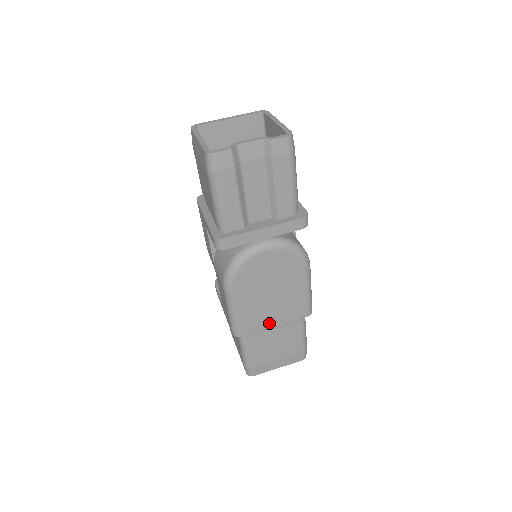
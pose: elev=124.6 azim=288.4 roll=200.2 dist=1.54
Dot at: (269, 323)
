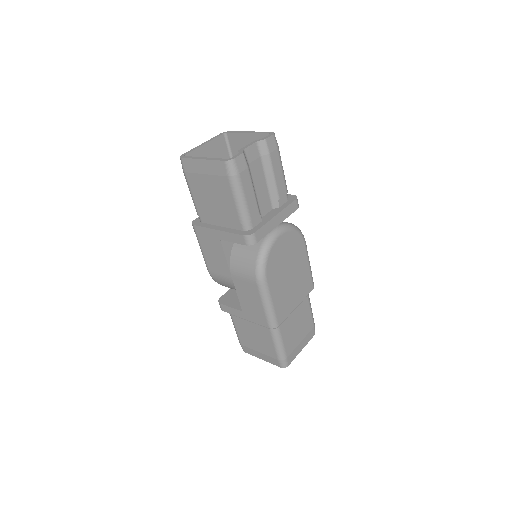
Dot at: (292, 304)
